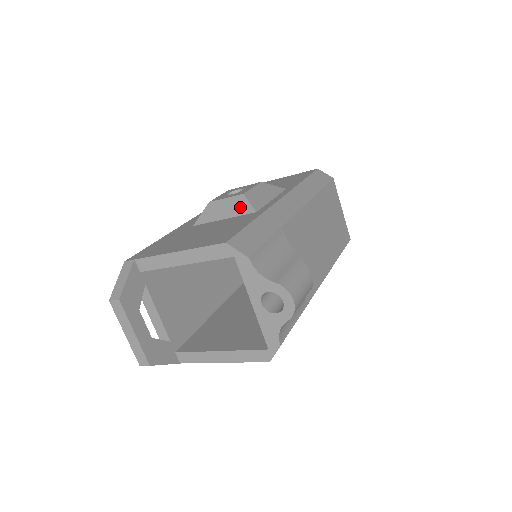
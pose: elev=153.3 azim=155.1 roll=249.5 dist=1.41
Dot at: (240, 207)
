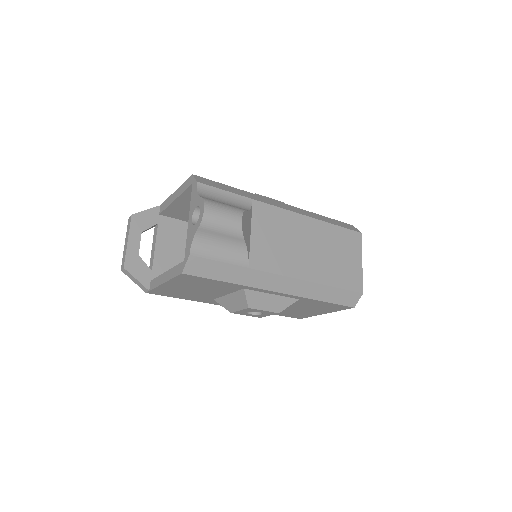
Dot at: occluded
